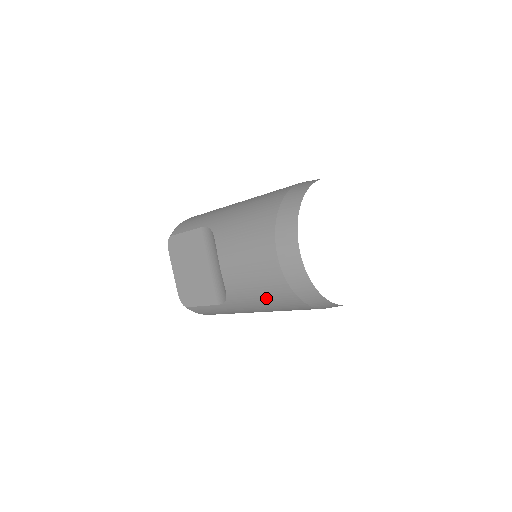
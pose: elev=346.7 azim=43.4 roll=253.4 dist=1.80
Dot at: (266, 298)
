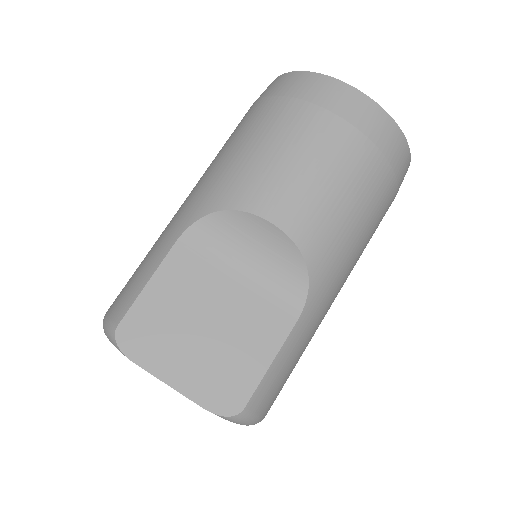
Dot at: (358, 211)
